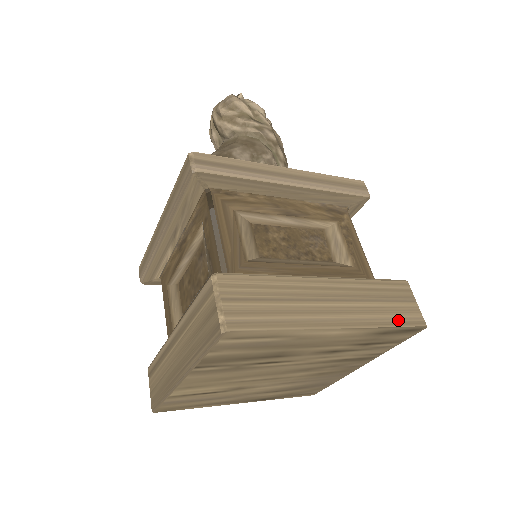
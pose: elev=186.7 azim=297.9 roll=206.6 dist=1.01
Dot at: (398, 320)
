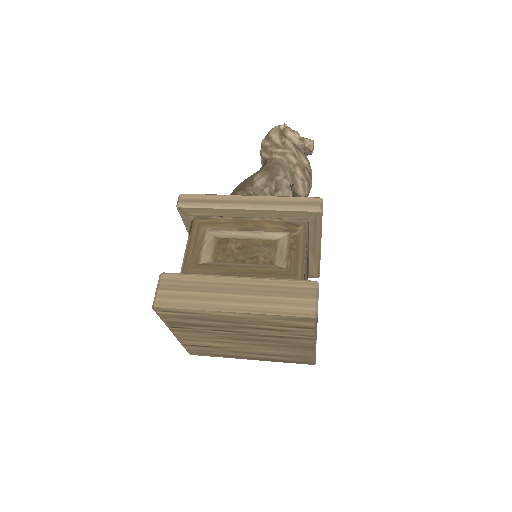
Dot at: (287, 311)
